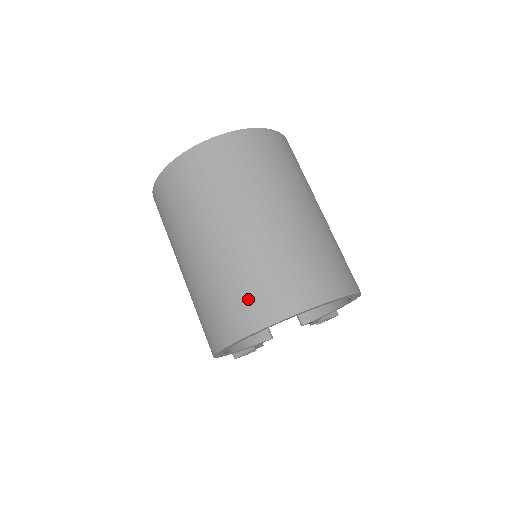
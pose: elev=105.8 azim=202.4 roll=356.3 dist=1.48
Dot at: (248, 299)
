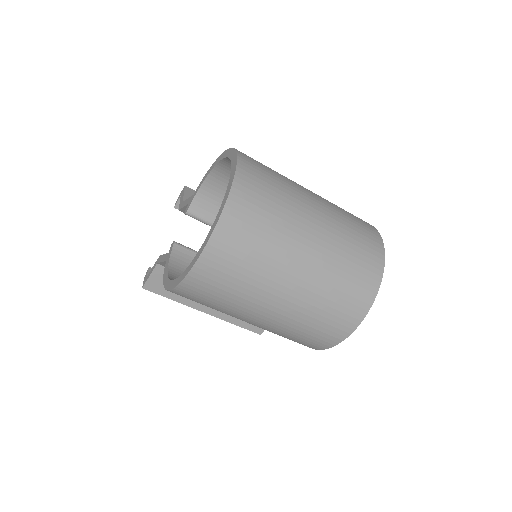
Dot at: (350, 296)
